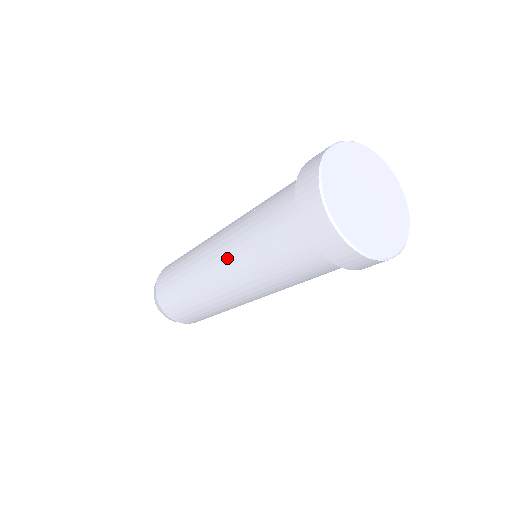
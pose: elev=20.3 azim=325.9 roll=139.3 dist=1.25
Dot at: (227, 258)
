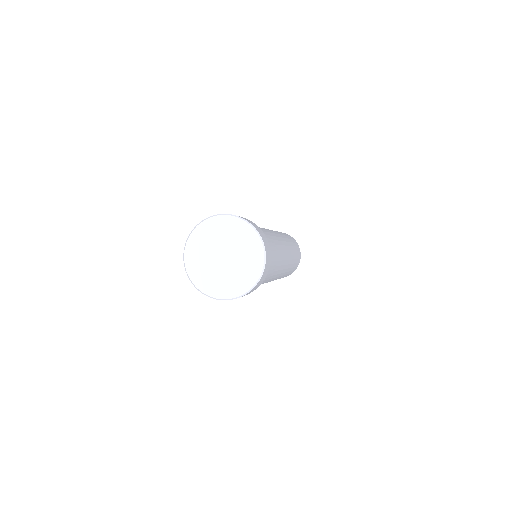
Dot at: occluded
